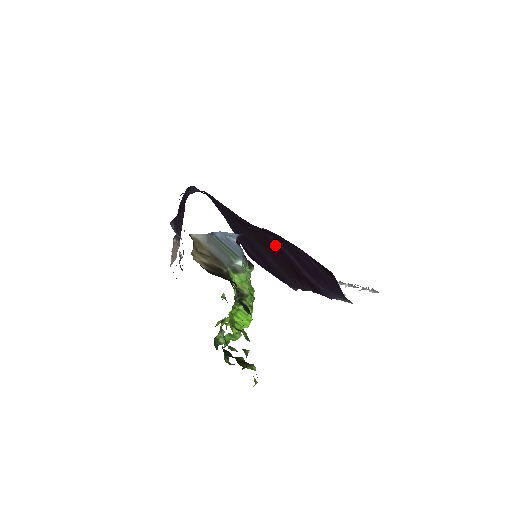
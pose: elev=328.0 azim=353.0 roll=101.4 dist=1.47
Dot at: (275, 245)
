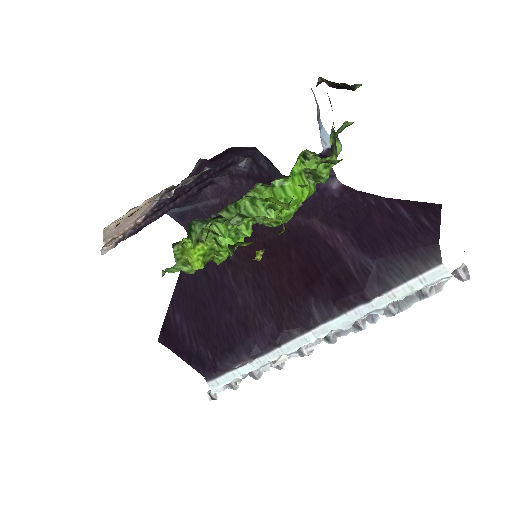
Dot at: (308, 237)
